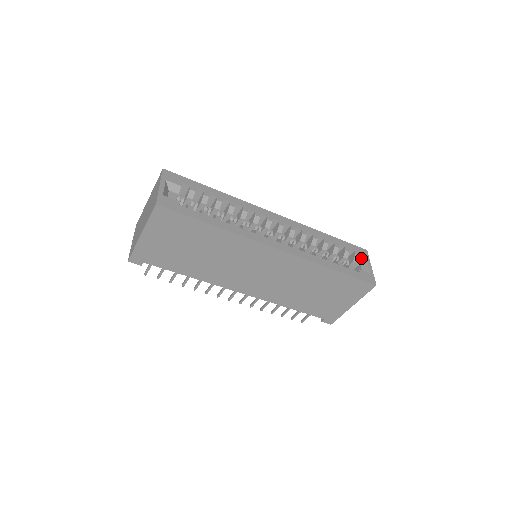
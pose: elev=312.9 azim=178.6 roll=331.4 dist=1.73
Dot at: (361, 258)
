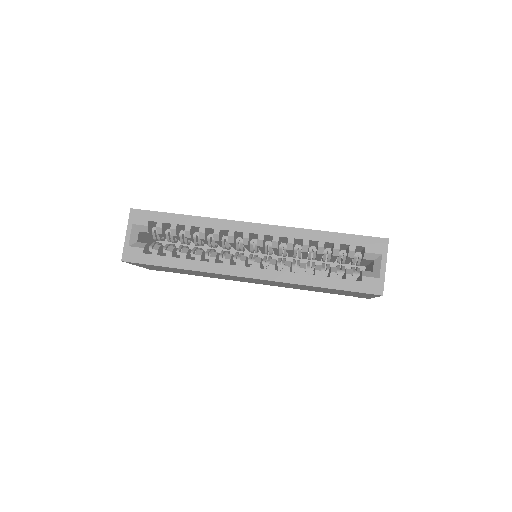
Dot at: (374, 255)
